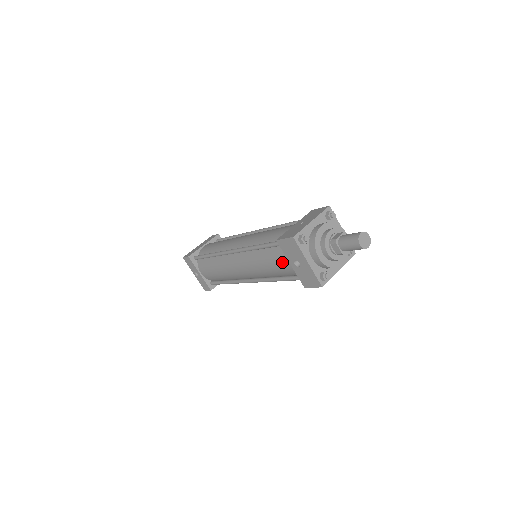
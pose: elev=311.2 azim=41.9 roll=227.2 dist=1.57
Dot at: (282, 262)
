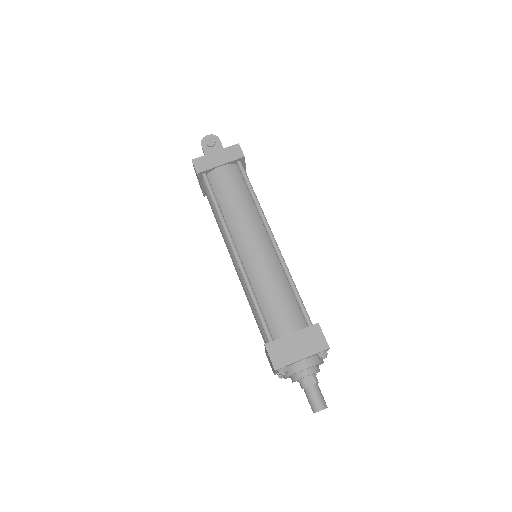
Dot at: occluded
